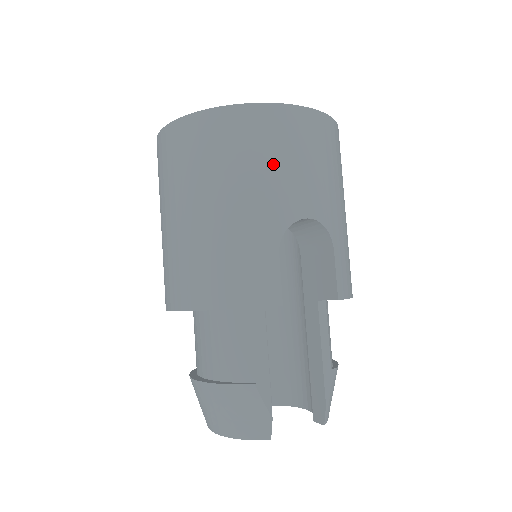
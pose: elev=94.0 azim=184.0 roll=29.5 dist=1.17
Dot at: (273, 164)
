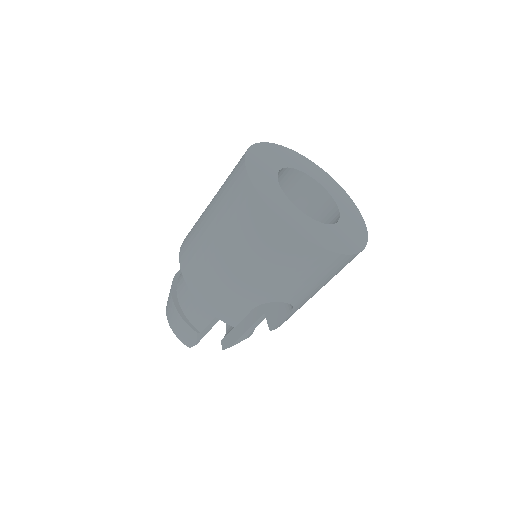
Dot at: (288, 274)
